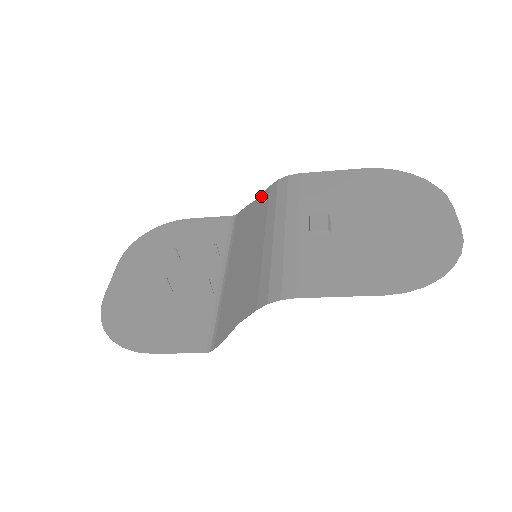
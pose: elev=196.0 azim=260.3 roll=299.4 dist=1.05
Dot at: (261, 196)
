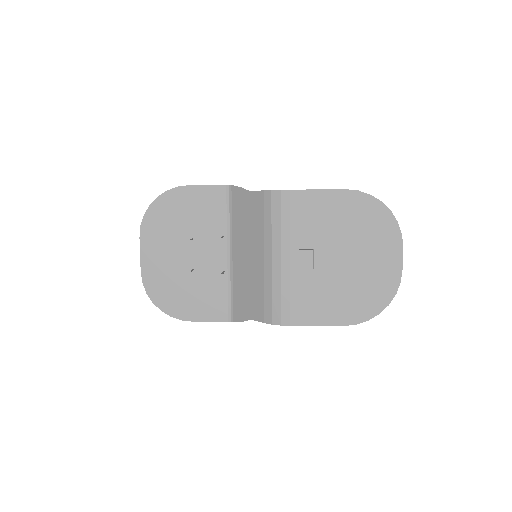
Dot at: (256, 194)
